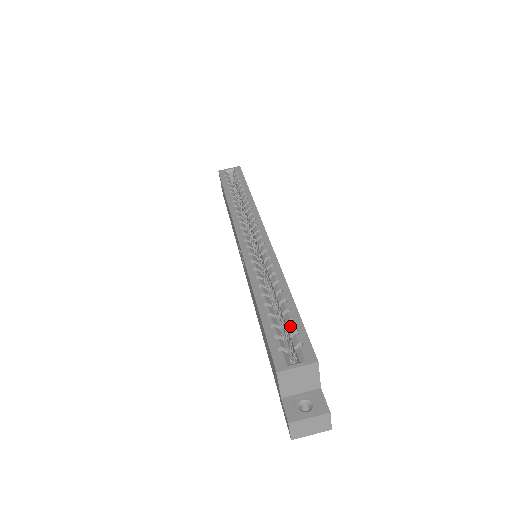
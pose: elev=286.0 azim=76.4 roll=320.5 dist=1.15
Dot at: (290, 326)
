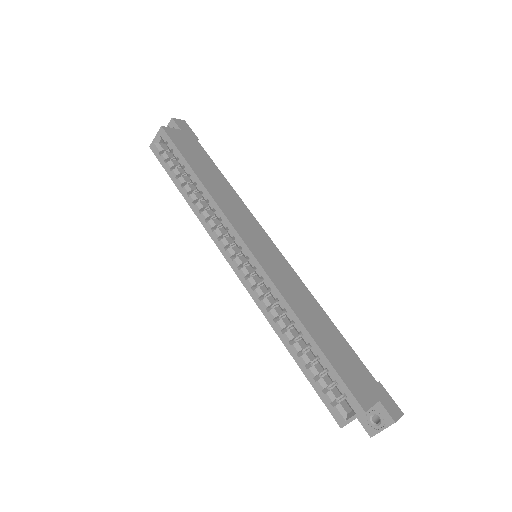
Dot at: (328, 376)
